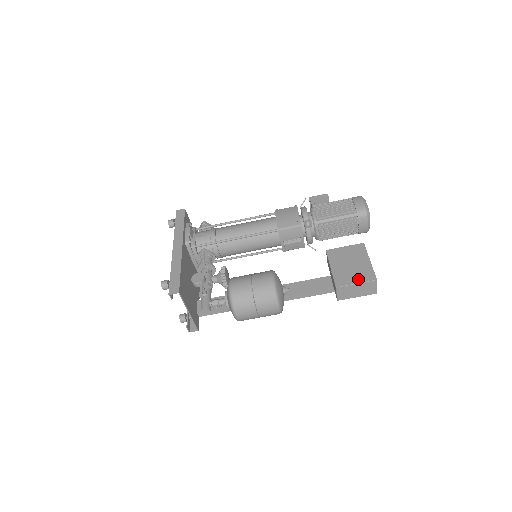
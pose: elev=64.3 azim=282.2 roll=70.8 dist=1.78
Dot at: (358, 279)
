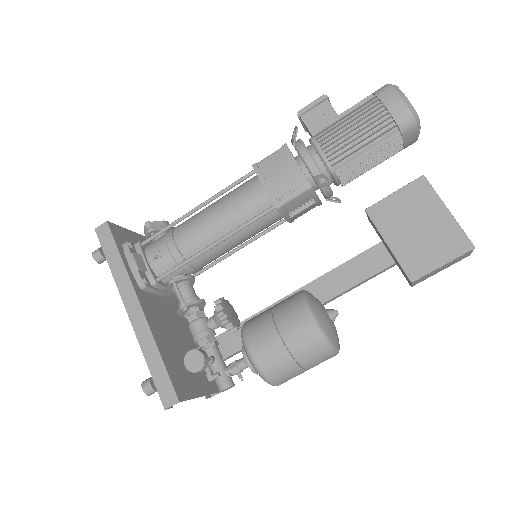
Dot at: (442, 256)
